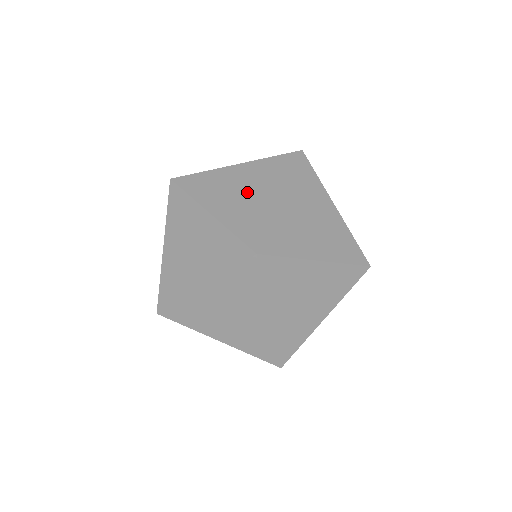
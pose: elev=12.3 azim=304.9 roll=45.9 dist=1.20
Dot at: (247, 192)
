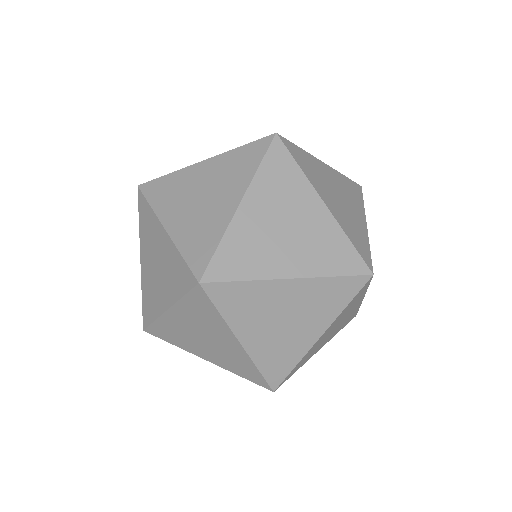
Dot at: (343, 201)
